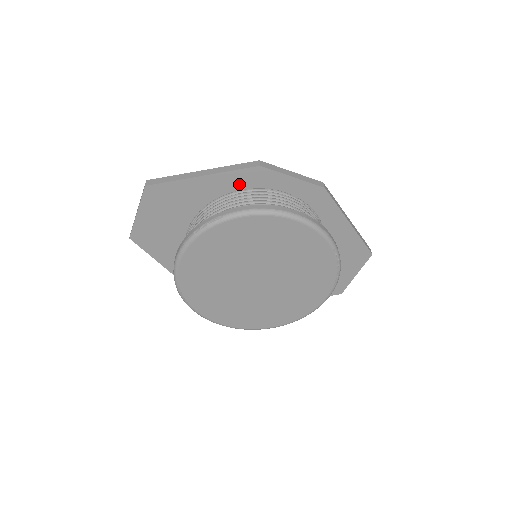
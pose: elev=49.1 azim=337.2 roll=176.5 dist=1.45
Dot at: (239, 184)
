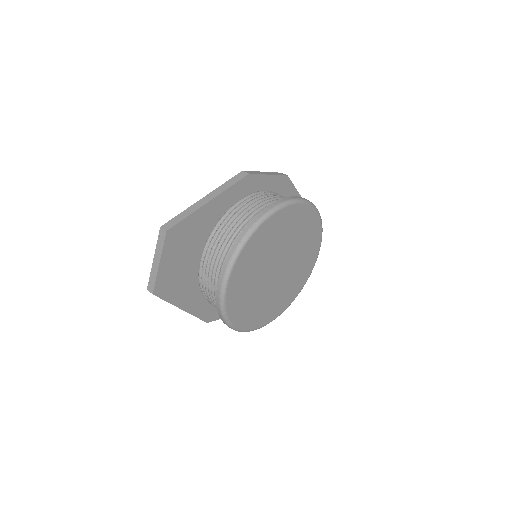
Dot at: (235, 197)
